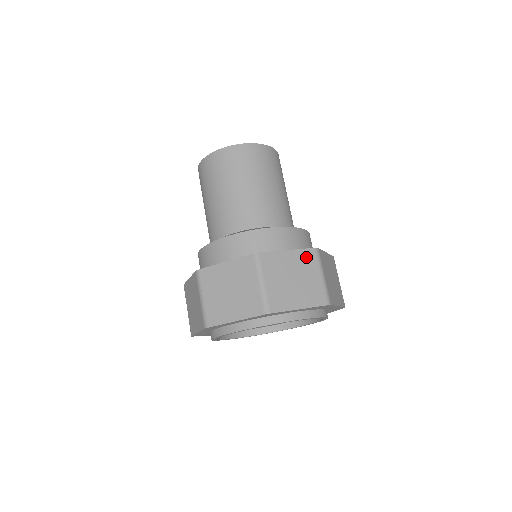
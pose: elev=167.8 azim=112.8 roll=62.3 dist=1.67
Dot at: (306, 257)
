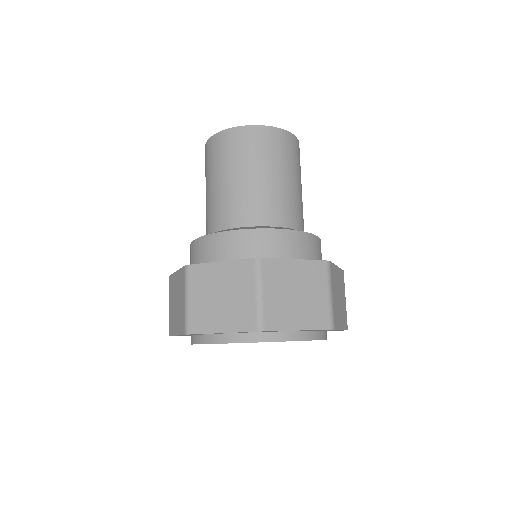
Dot at: (241, 270)
